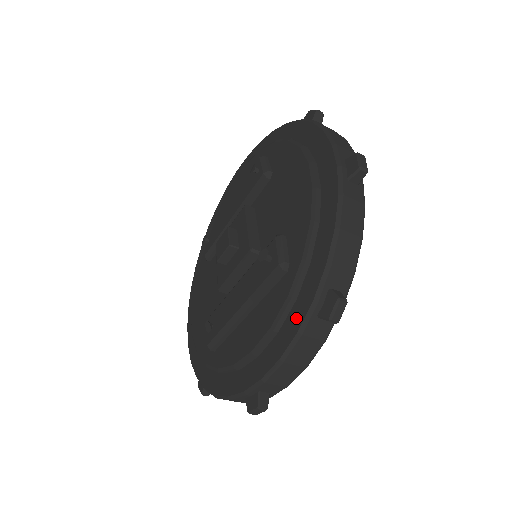
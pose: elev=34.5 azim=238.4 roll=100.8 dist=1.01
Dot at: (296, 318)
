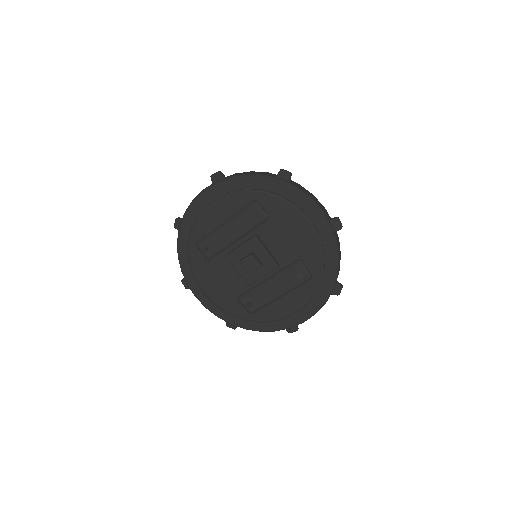
Dot at: (321, 298)
